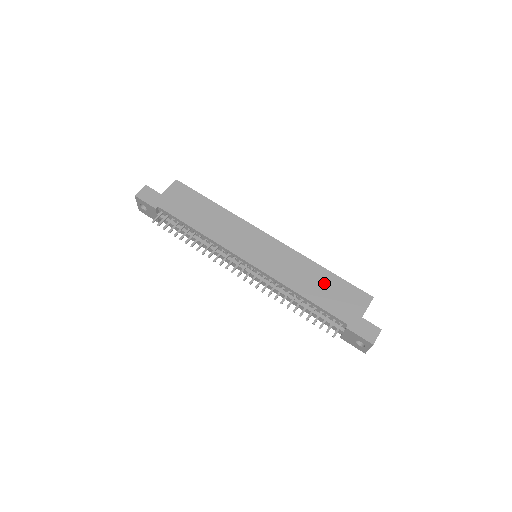
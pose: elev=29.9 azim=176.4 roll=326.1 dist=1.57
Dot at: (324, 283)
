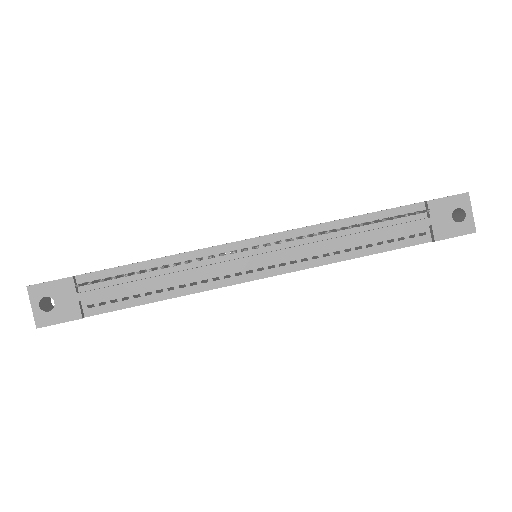
Dot at: occluded
